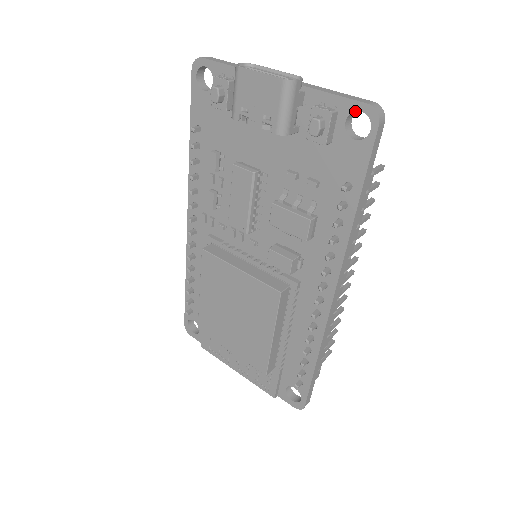
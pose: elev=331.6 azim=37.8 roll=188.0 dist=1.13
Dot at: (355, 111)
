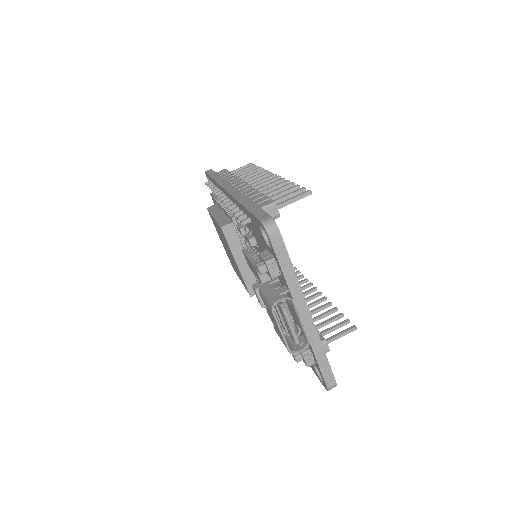
Dot at: (321, 376)
